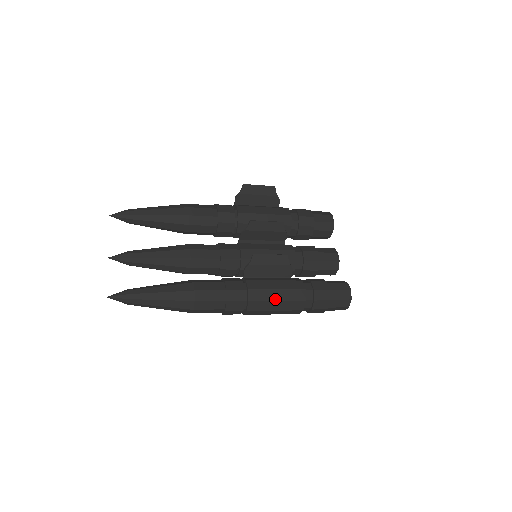
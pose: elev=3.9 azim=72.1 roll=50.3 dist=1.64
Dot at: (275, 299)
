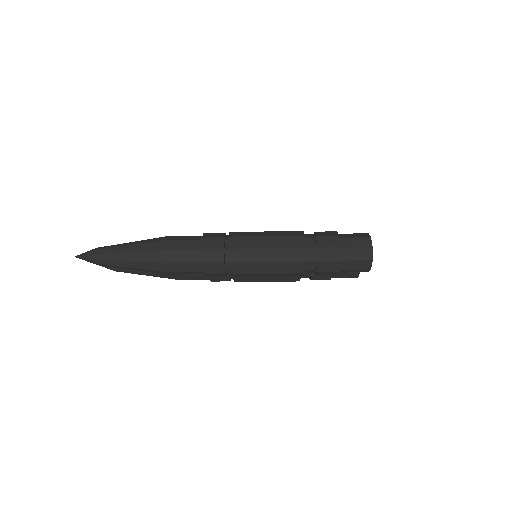
Dot at: (263, 235)
